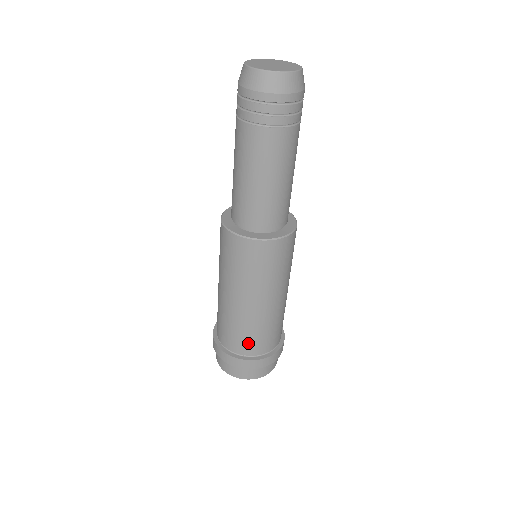
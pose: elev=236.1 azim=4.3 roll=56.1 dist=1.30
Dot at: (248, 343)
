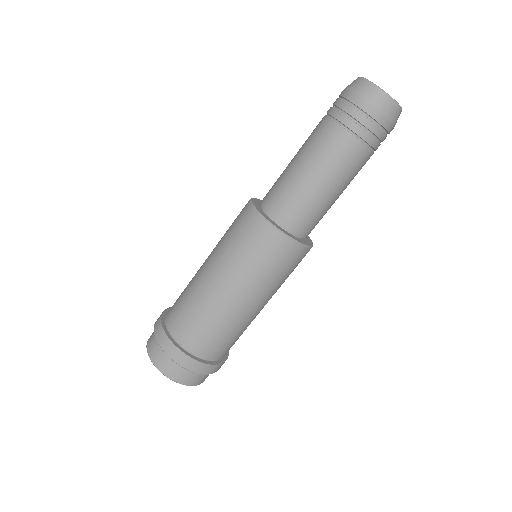
Dot at: (186, 325)
